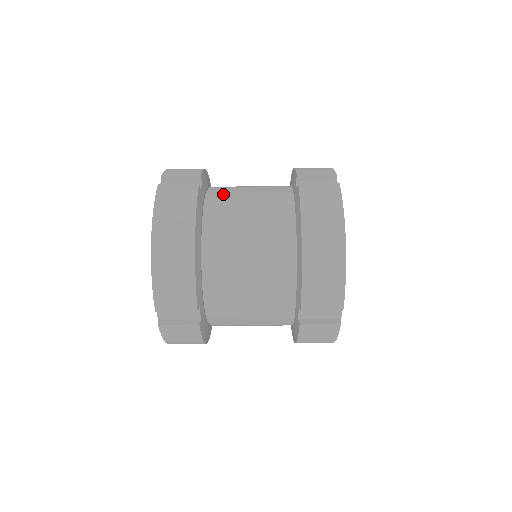
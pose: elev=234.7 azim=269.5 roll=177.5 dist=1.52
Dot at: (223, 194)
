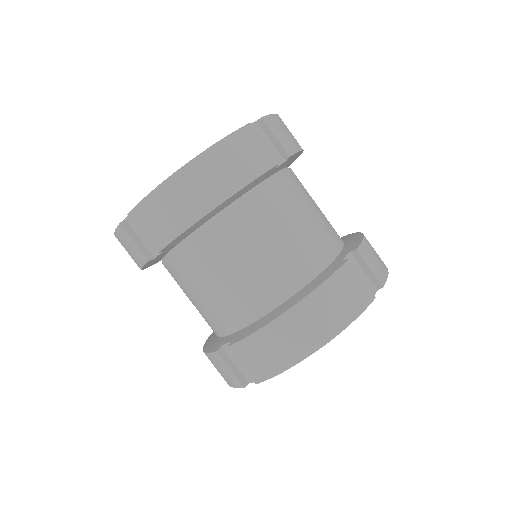
Dot at: (288, 190)
